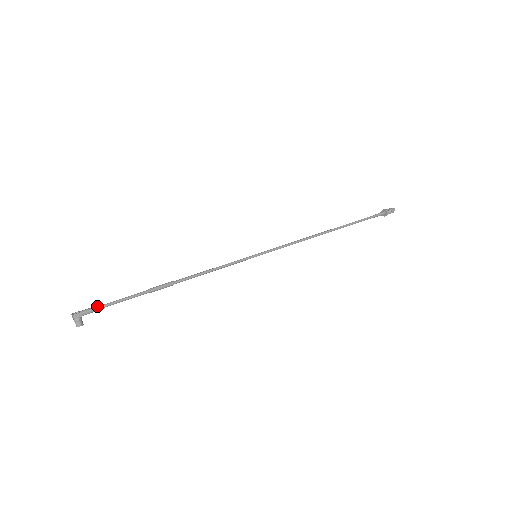
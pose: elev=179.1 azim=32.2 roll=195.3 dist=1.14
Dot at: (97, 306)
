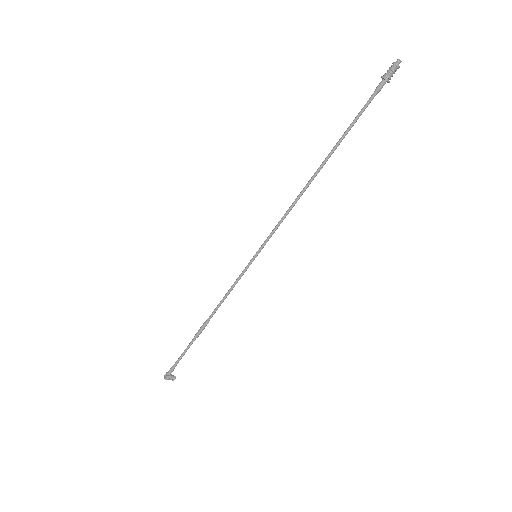
Dot at: (173, 365)
